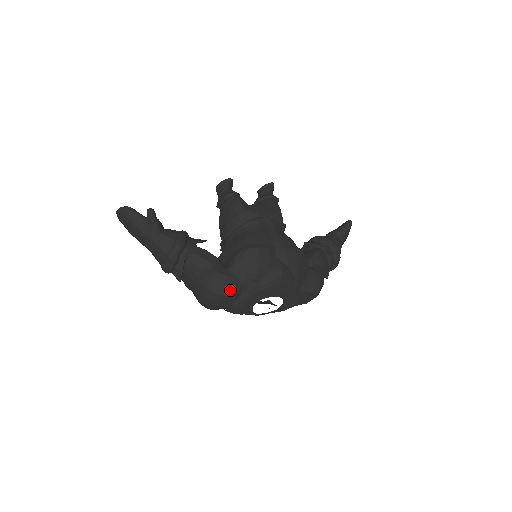
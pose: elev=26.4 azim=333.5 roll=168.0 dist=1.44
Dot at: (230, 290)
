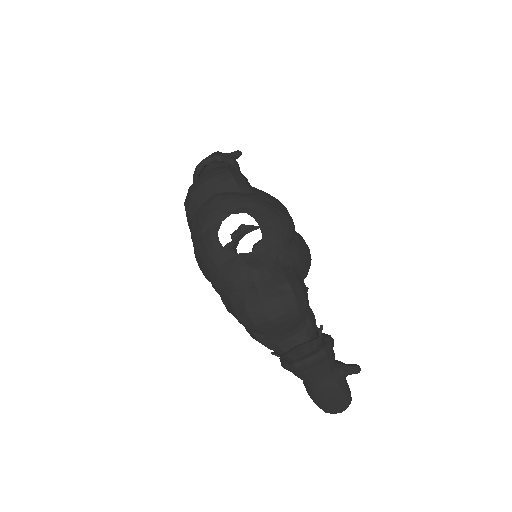
Dot at: (239, 178)
